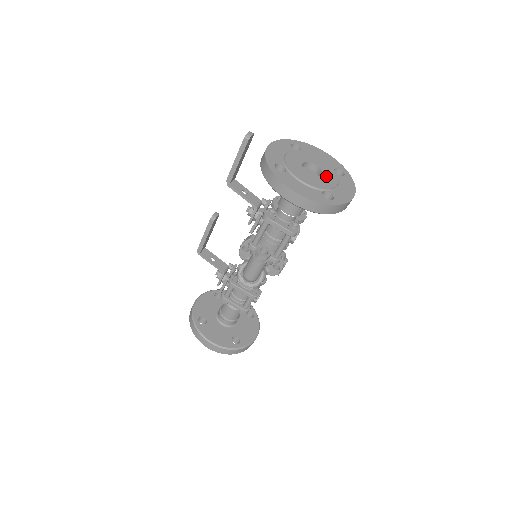
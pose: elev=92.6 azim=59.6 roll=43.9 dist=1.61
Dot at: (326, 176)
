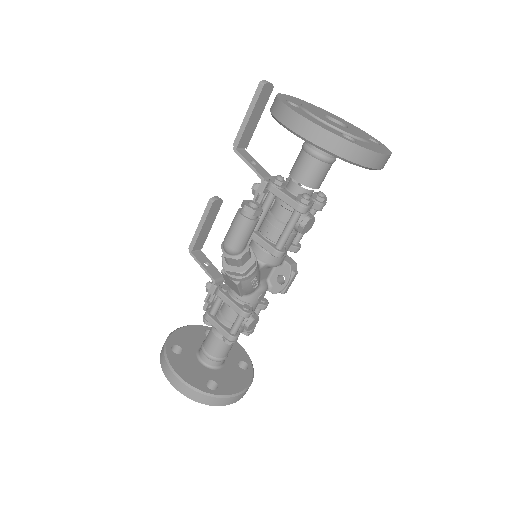
Dot at: (353, 131)
